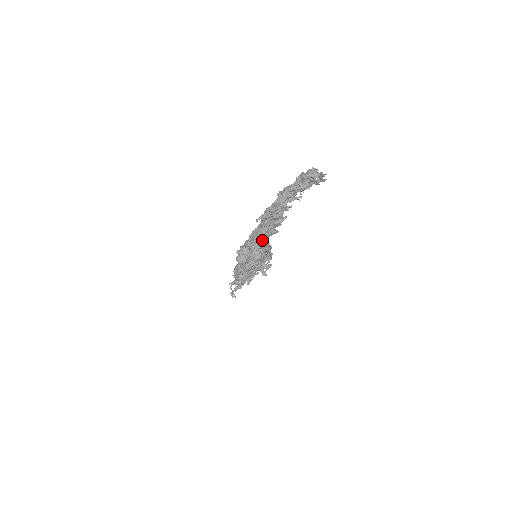
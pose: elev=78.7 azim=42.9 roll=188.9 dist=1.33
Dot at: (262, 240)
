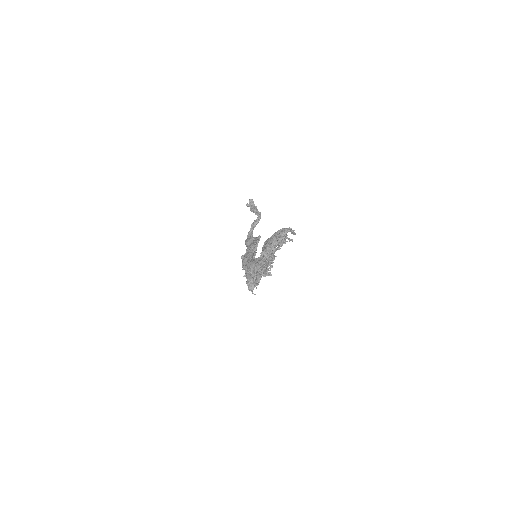
Dot at: occluded
